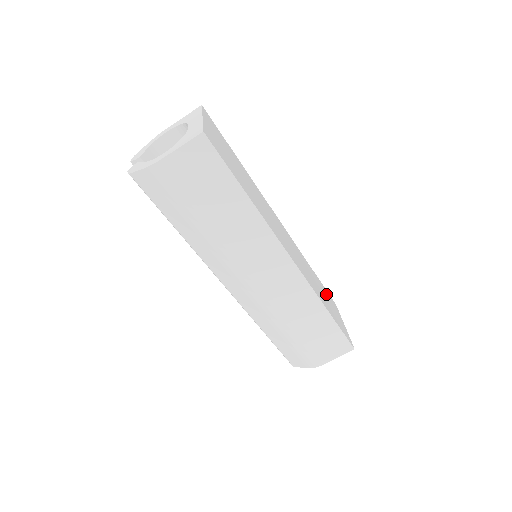
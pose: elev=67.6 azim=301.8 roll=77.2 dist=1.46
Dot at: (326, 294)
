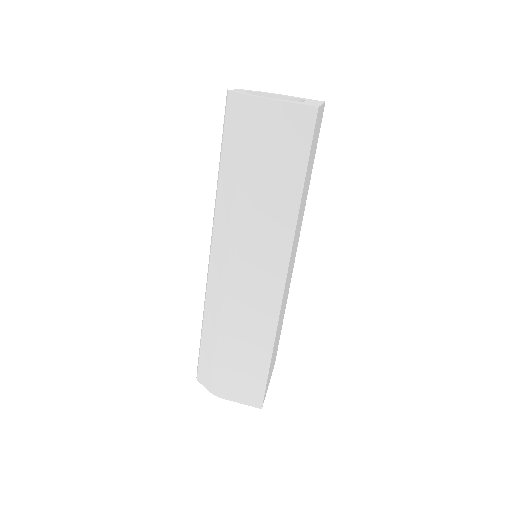
Dot at: (277, 344)
